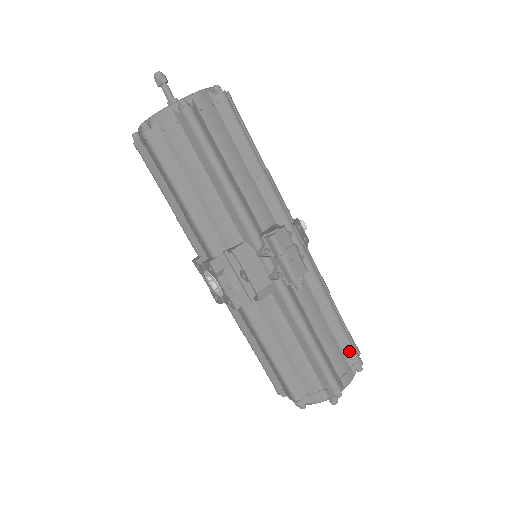
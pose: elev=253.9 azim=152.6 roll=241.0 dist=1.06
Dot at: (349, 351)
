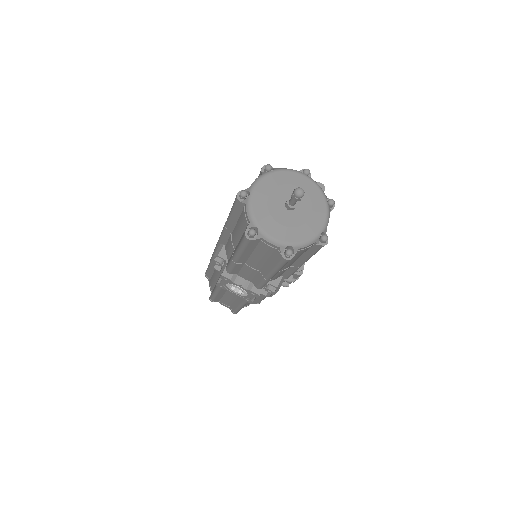
Dot at: occluded
